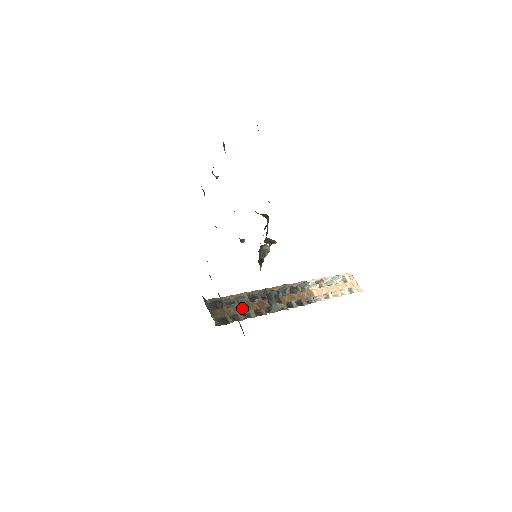
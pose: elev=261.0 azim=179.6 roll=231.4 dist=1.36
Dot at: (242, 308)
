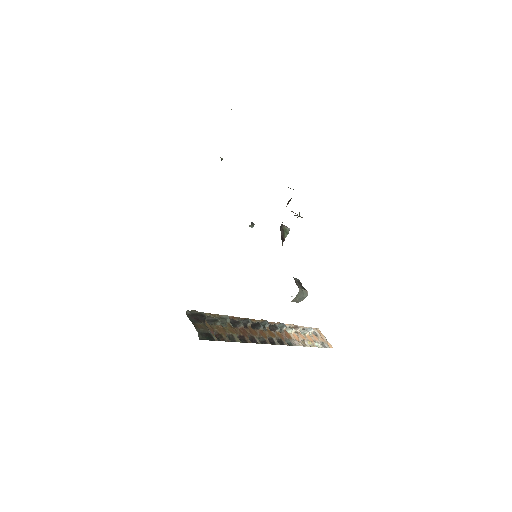
Dot at: (225, 329)
